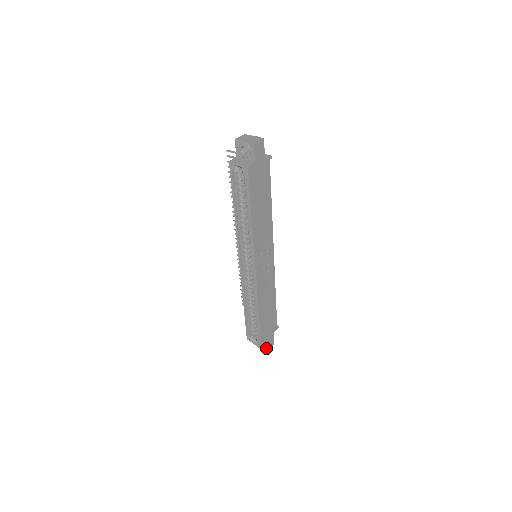
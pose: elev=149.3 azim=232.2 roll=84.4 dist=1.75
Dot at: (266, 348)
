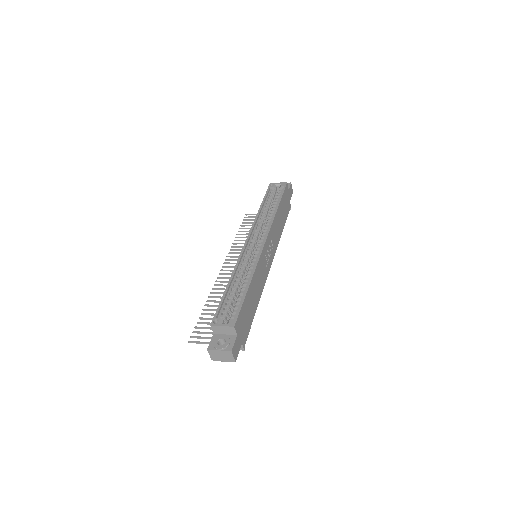
Dot at: (231, 346)
